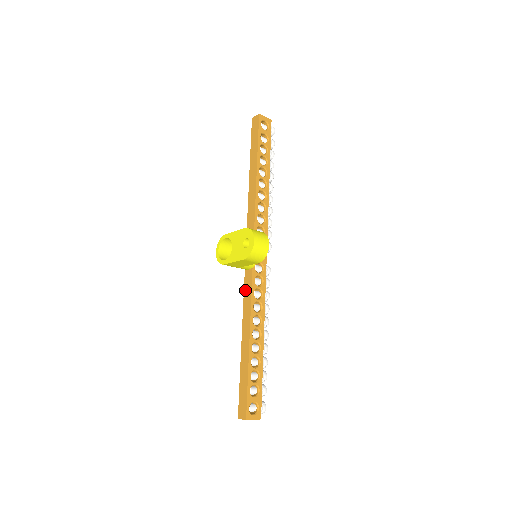
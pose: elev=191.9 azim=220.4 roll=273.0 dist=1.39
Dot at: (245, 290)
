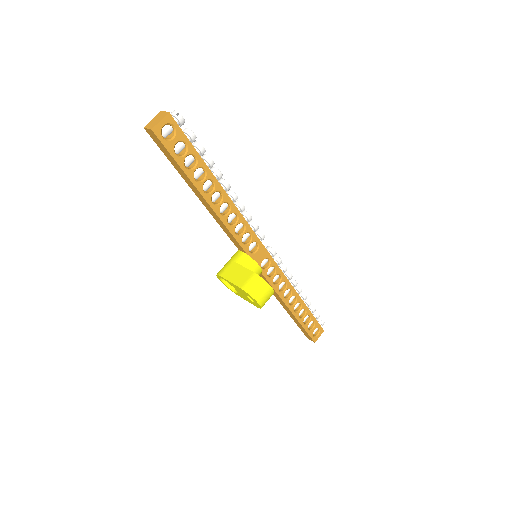
Dot at: occluded
